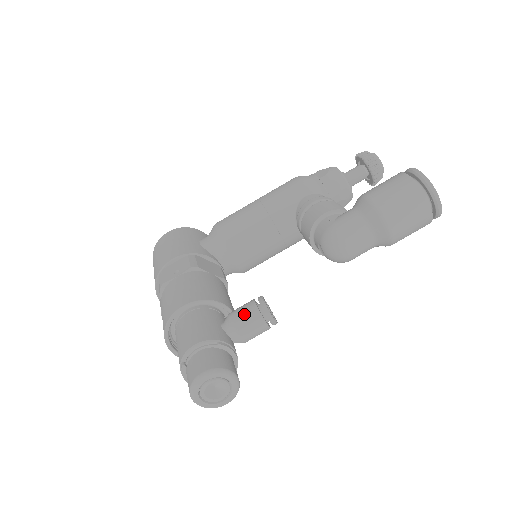
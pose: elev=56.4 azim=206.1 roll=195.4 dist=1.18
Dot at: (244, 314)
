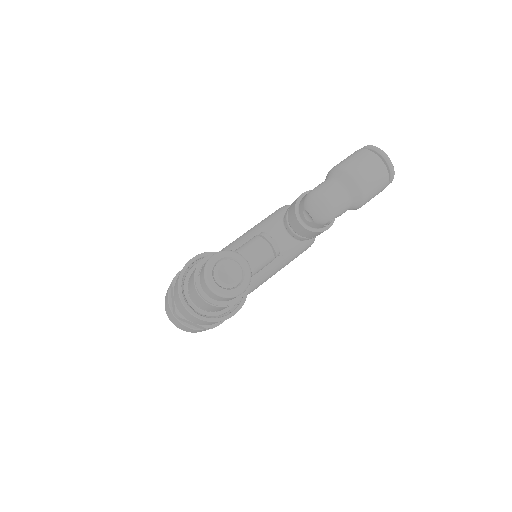
Dot at: (247, 243)
